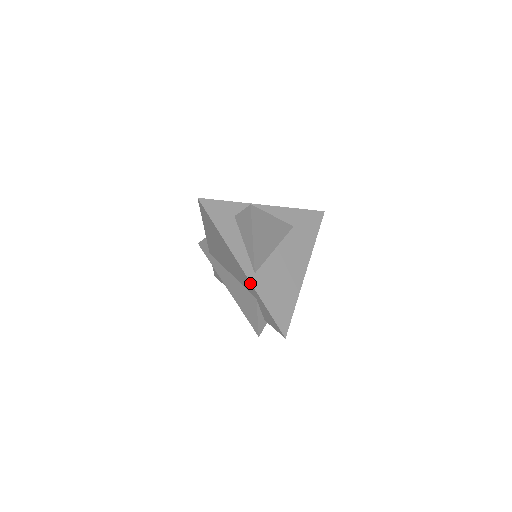
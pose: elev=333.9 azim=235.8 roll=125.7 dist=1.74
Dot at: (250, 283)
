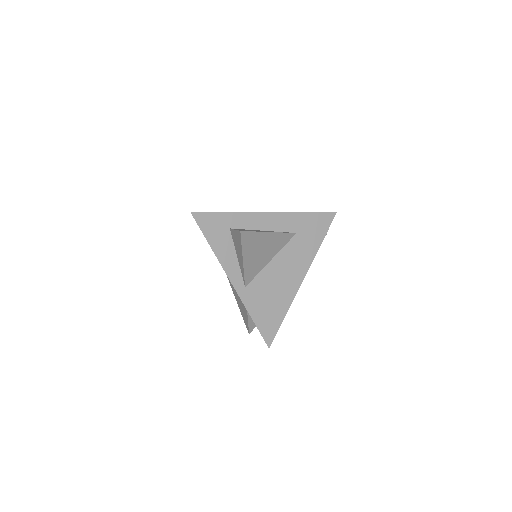
Dot at: occluded
